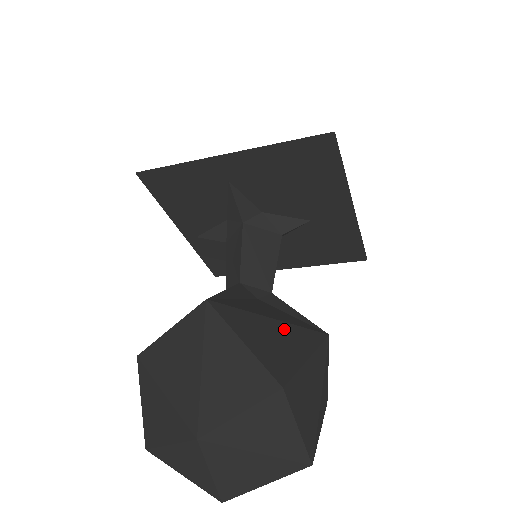
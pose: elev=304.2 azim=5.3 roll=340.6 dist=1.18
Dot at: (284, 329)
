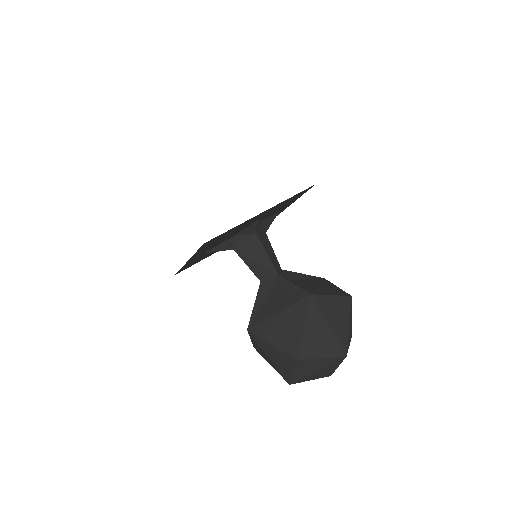
Dot at: (287, 315)
